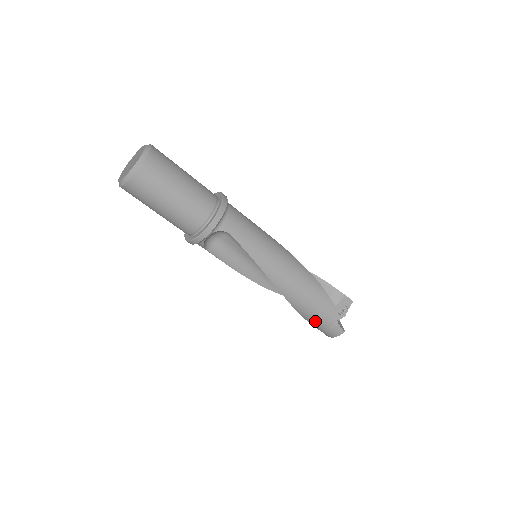
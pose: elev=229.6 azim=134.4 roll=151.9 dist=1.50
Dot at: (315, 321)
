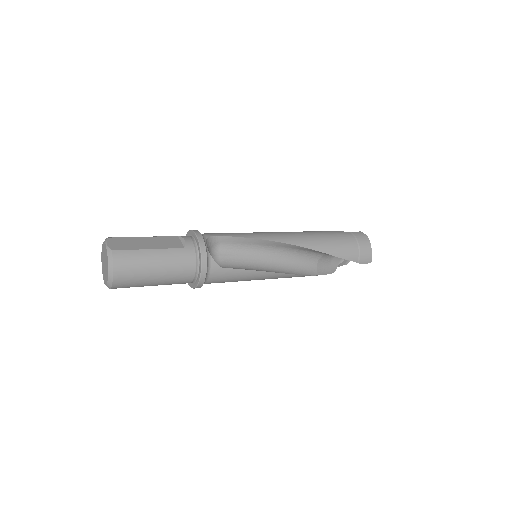
Dot at: occluded
